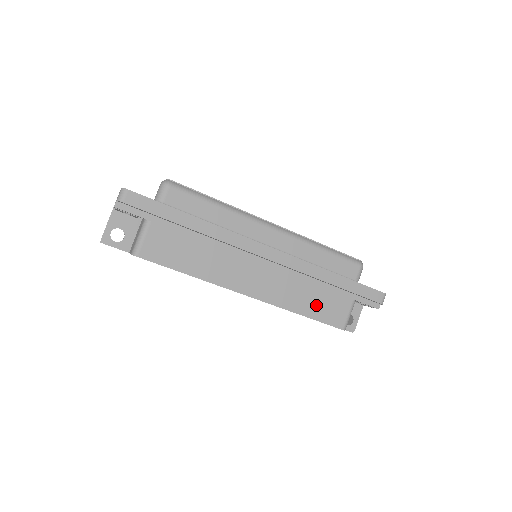
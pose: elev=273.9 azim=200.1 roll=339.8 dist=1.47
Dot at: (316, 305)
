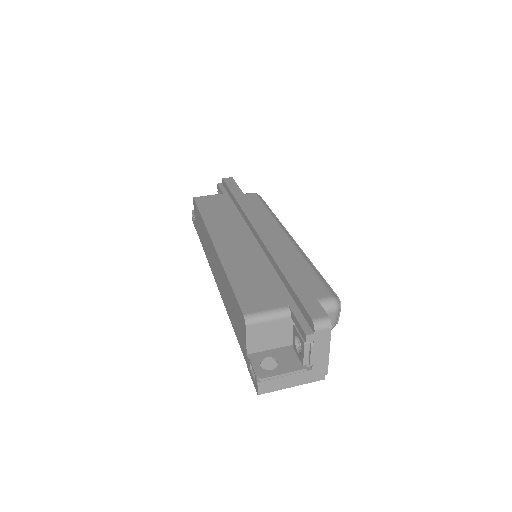
Dot at: (249, 282)
